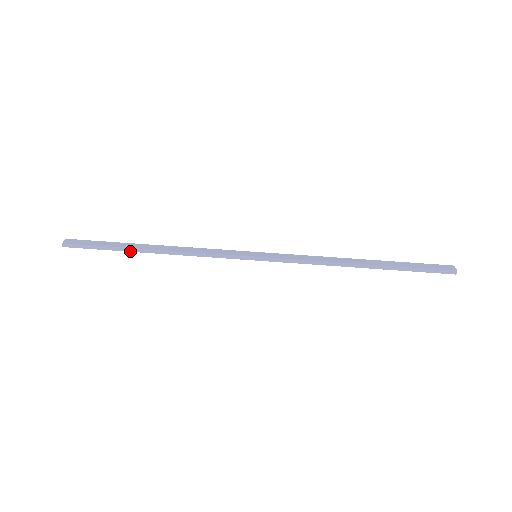
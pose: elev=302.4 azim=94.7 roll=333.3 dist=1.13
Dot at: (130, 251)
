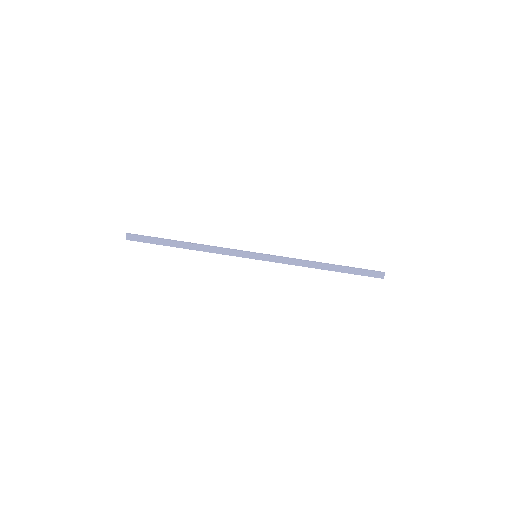
Dot at: (172, 246)
